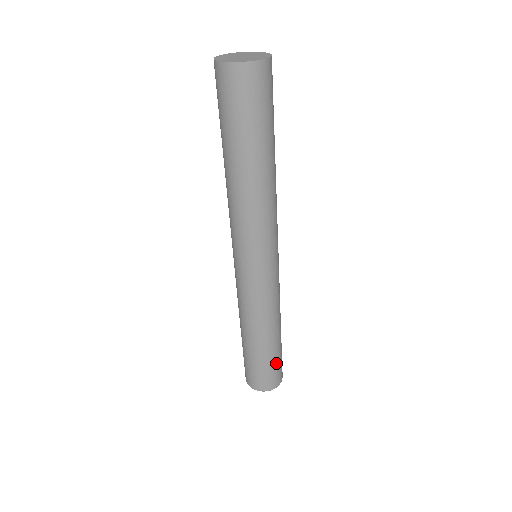
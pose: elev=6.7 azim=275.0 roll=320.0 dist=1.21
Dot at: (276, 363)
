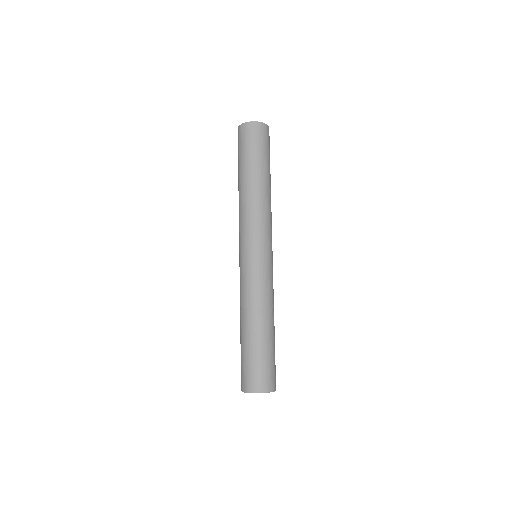
Dot at: (272, 359)
